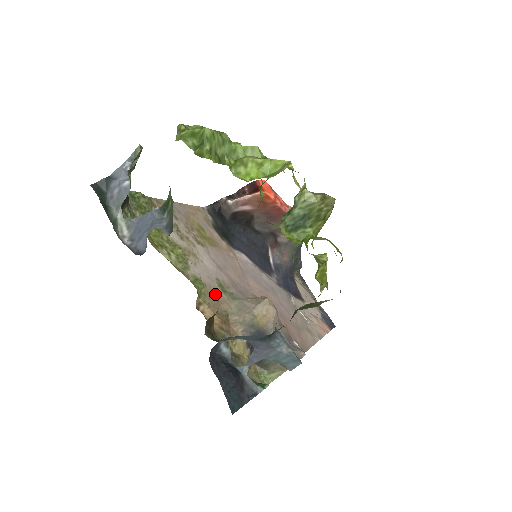
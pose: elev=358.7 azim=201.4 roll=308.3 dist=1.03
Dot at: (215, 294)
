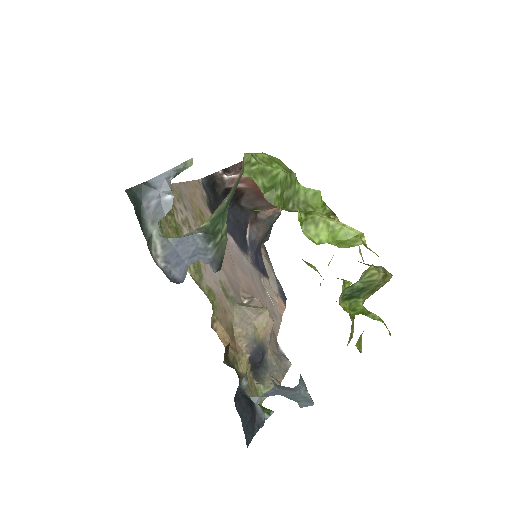
Dot at: (222, 304)
